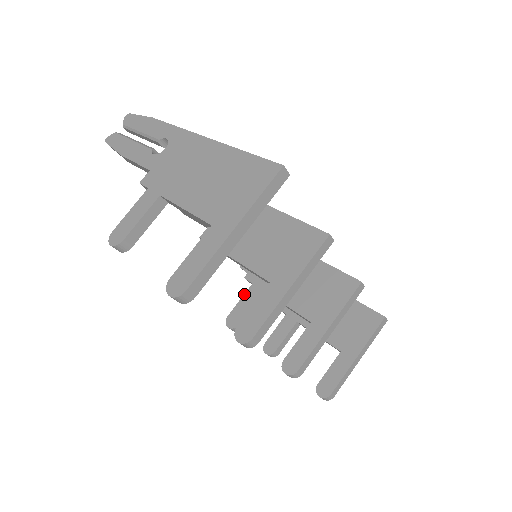
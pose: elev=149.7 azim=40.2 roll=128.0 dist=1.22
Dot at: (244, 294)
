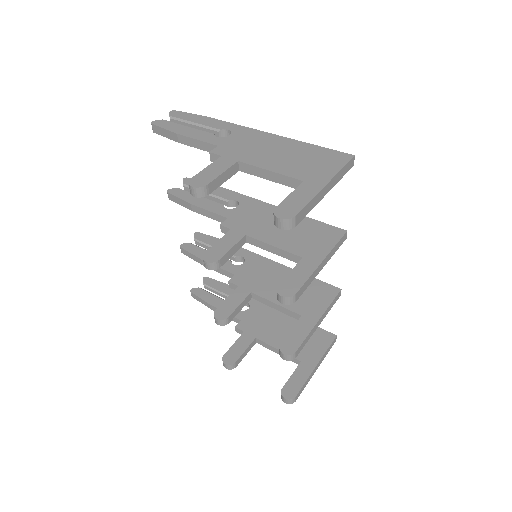
Dot at: (231, 294)
